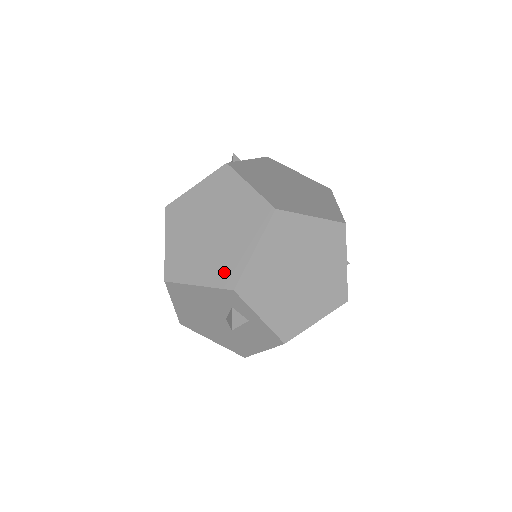
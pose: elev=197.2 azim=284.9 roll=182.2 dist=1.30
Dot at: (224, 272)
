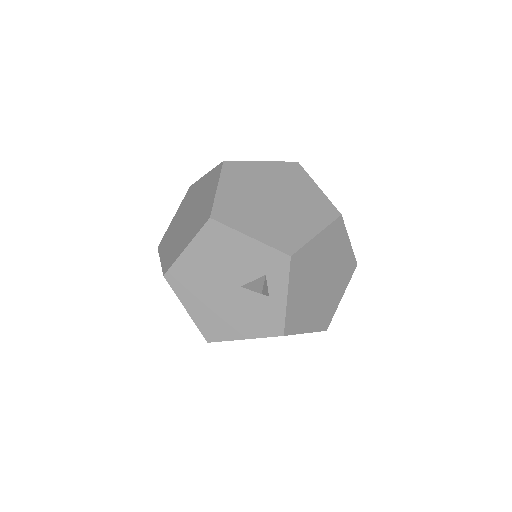
Dot at: (283, 238)
